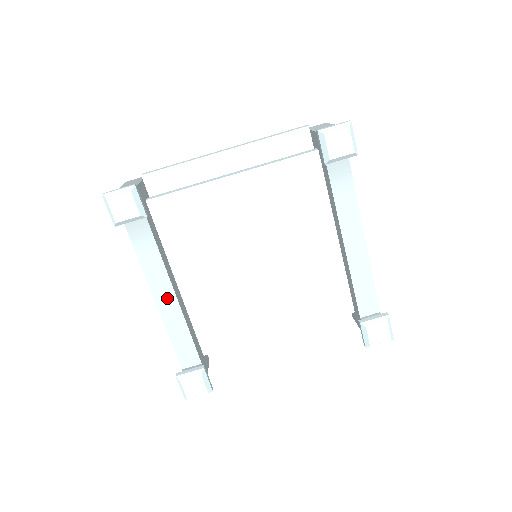
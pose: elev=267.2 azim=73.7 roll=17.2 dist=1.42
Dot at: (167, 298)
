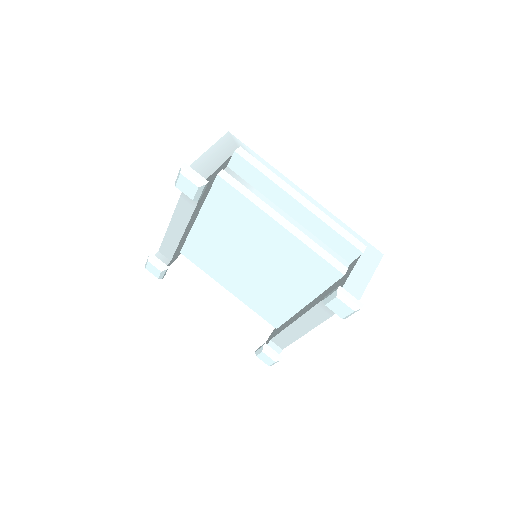
Dot at: (179, 226)
